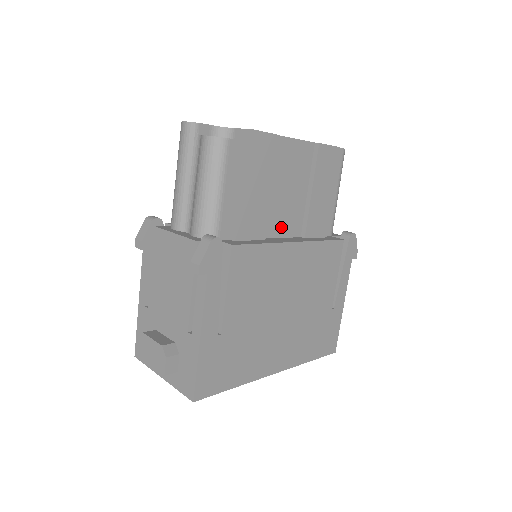
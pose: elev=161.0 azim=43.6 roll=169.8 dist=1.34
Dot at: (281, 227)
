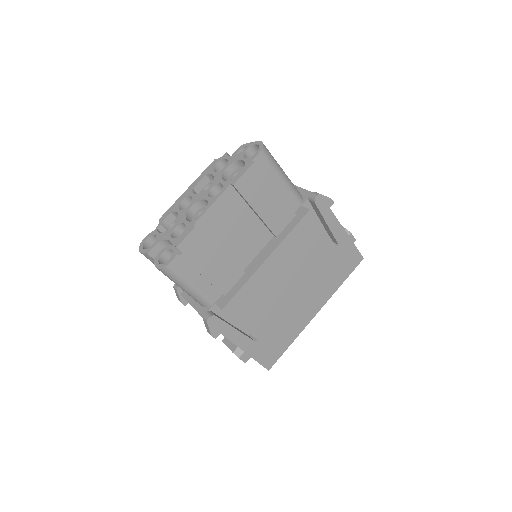
Dot at: (252, 250)
